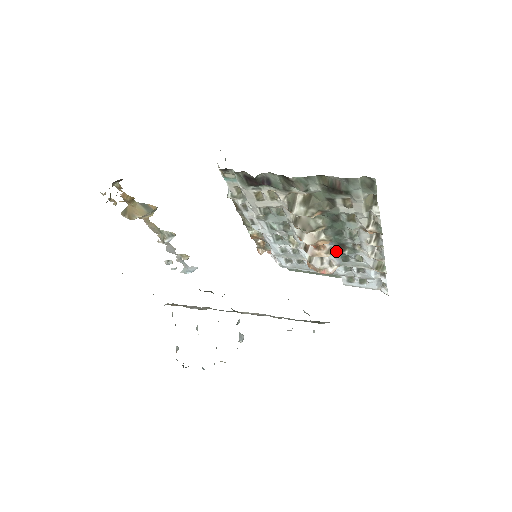
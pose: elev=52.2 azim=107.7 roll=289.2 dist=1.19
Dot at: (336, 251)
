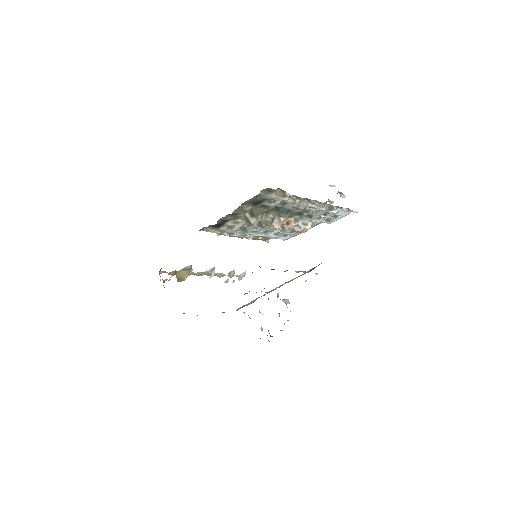
Dot at: (300, 217)
